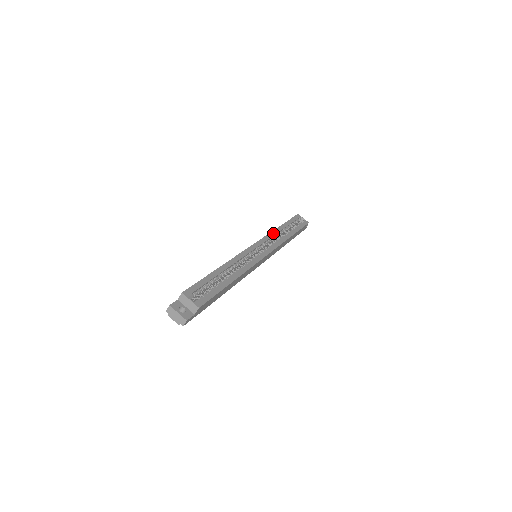
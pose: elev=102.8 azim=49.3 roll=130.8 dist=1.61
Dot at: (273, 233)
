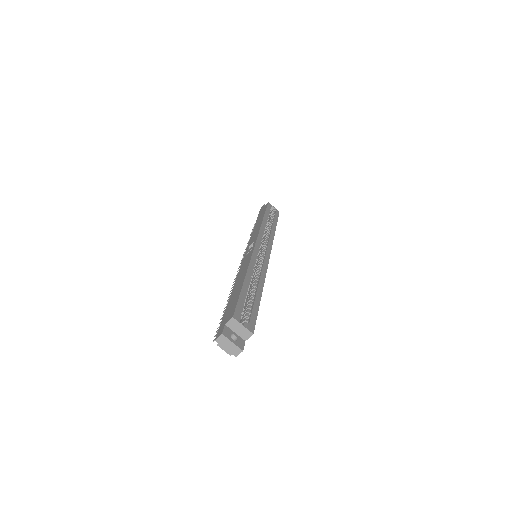
Dot at: (263, 227)
